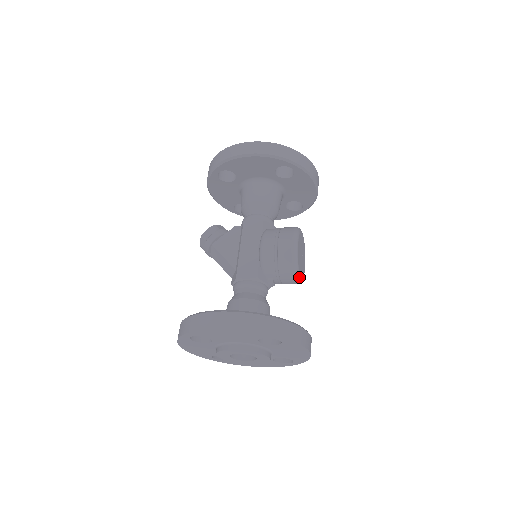
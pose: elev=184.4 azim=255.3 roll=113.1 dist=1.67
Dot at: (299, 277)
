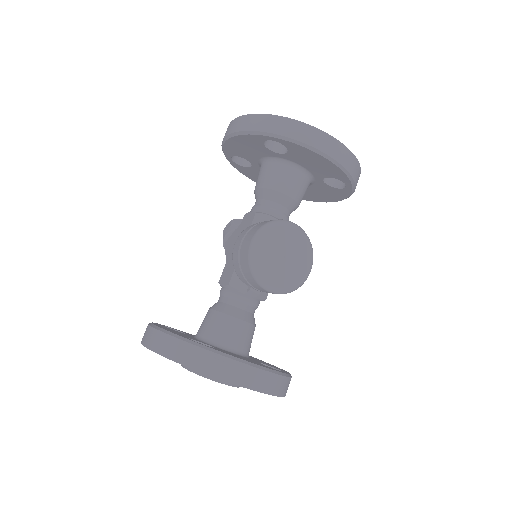
Dot at: (270, 286)
